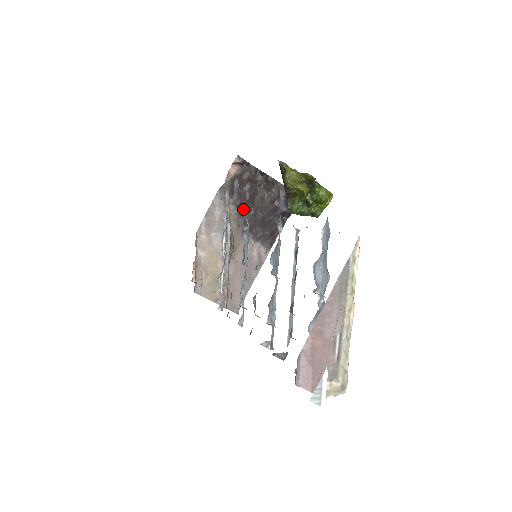
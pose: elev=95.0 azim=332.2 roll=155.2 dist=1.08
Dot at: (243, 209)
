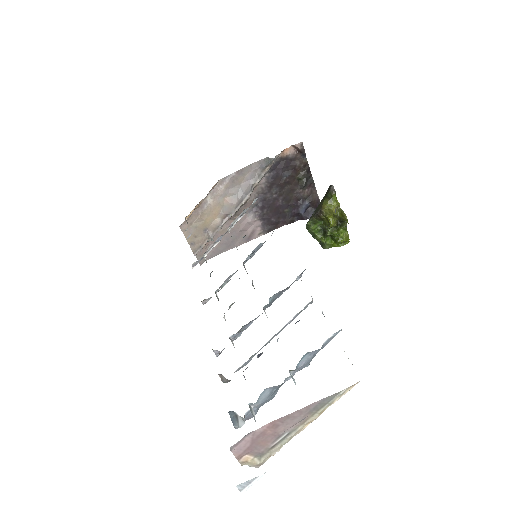
Dot at: (270, 188)
